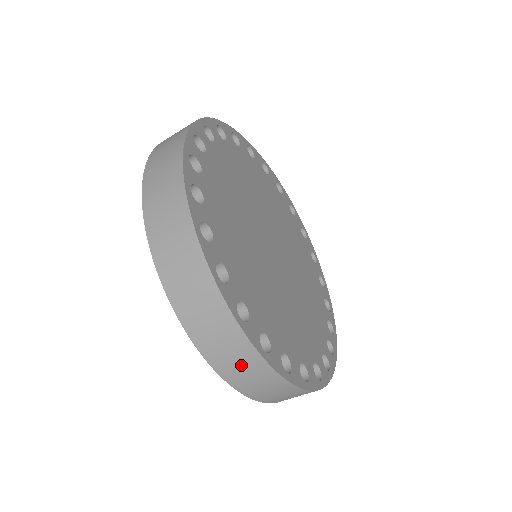
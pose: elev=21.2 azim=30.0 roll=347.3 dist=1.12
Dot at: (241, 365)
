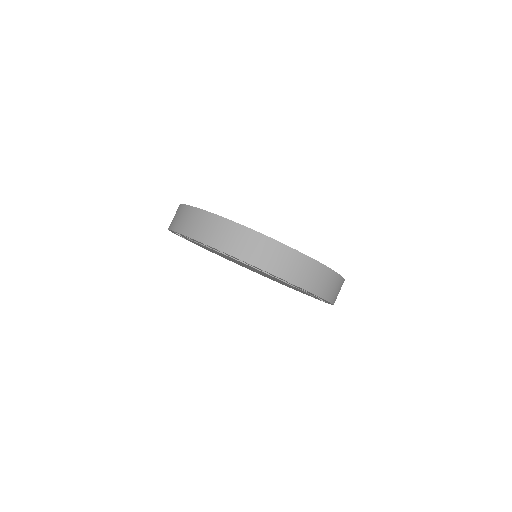
Dot at: (250, 245)
